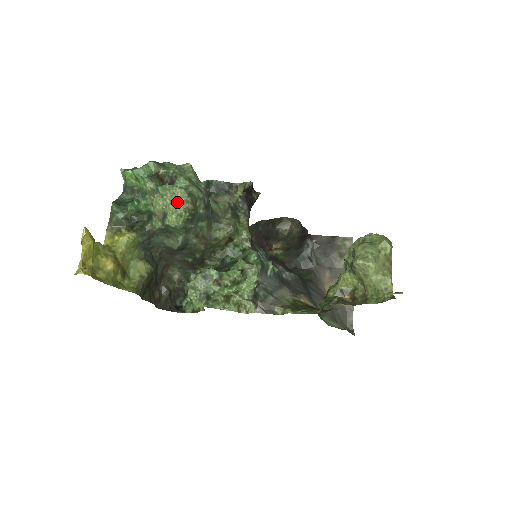
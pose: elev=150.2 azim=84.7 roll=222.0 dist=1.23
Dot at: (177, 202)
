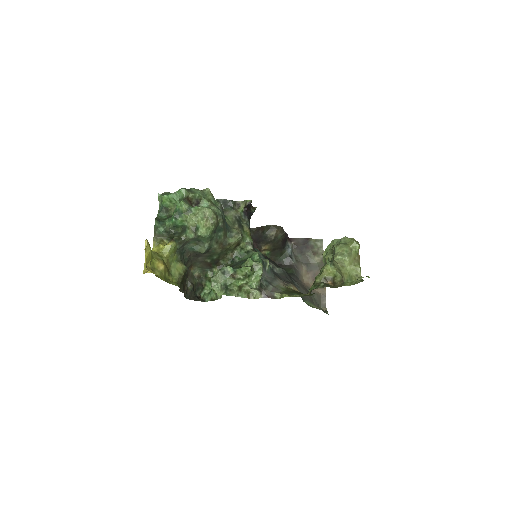
Dot at: (206, 219)
